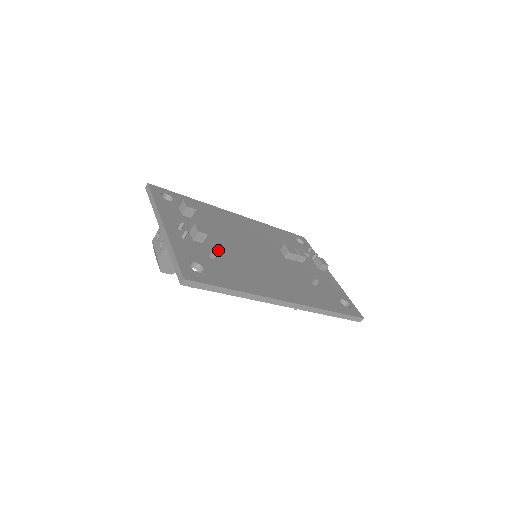
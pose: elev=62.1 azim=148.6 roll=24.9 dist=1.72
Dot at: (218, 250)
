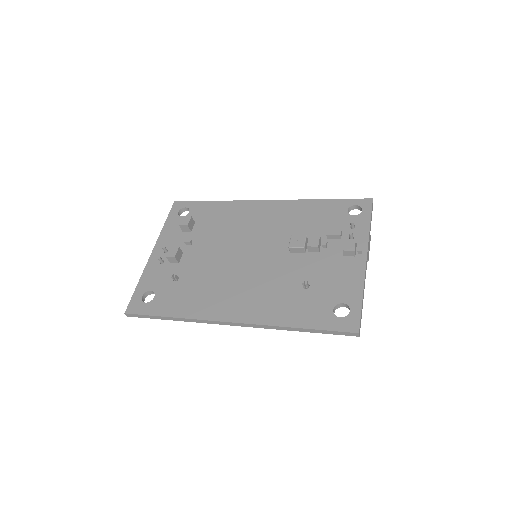
Dot at: (191, 267)
